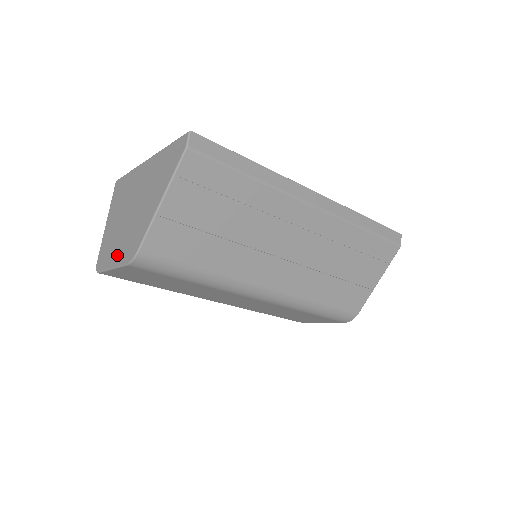
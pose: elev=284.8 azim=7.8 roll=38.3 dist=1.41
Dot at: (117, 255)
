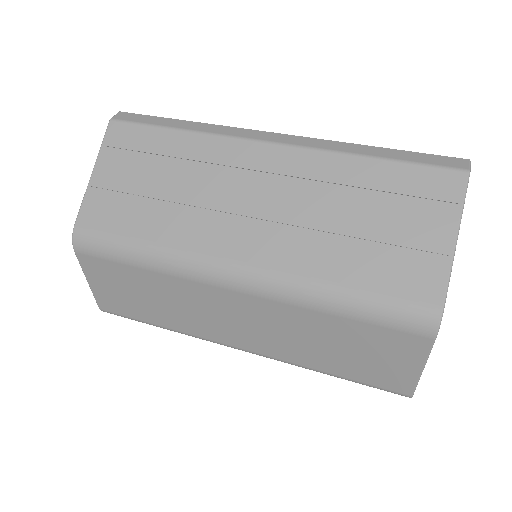
Dot at: occluded
